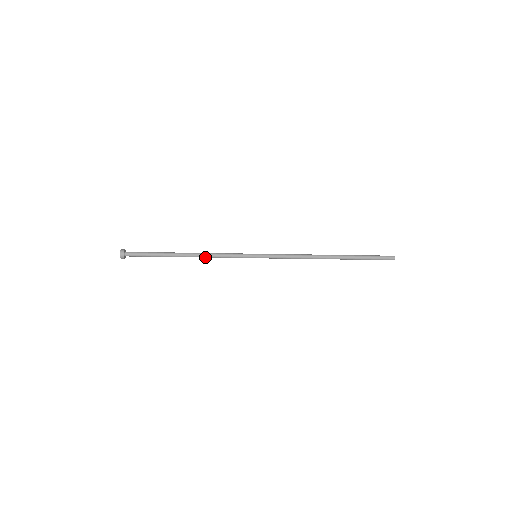
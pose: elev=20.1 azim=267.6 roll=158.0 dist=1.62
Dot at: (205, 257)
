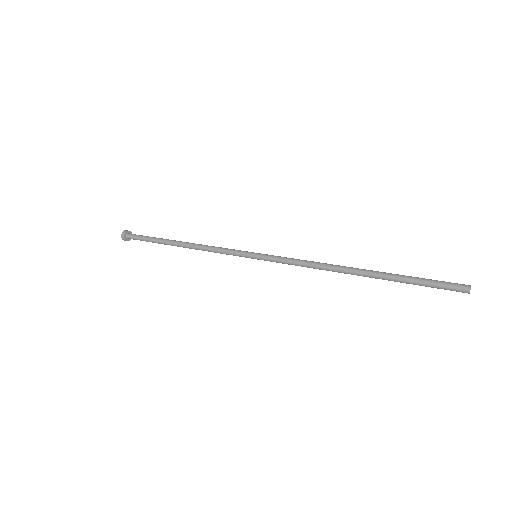
Dot at: (199, 249)
